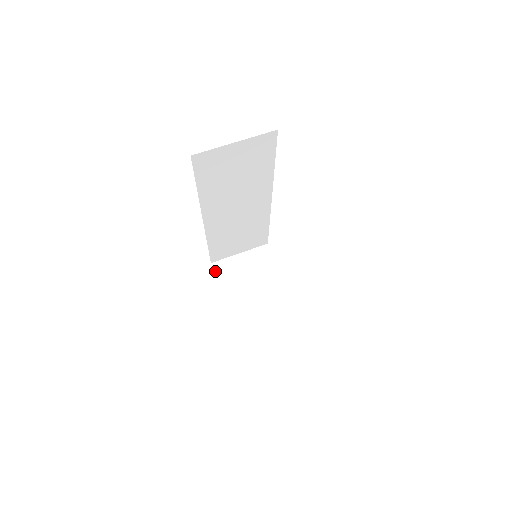
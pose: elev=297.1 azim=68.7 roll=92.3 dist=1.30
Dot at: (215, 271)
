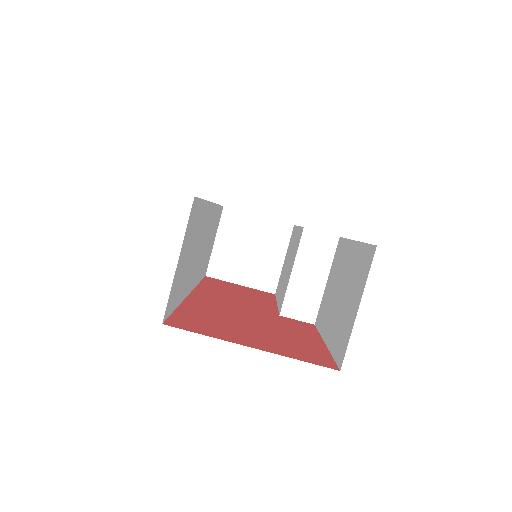
Dot at: (217, 278)
